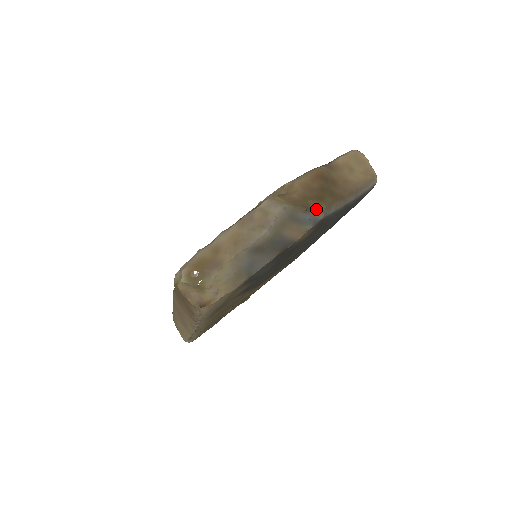
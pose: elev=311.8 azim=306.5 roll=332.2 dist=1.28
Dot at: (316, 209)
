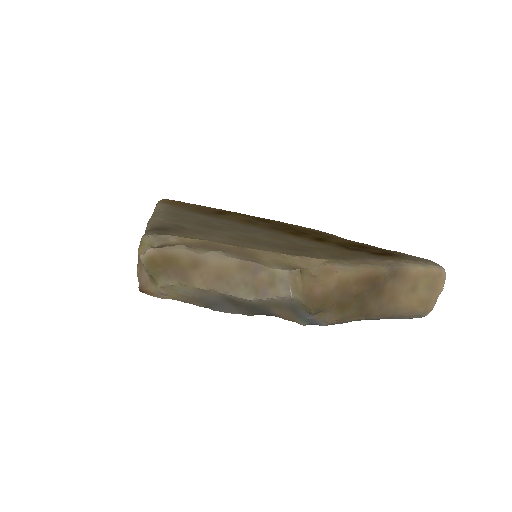
Dot at: (326, 316)
